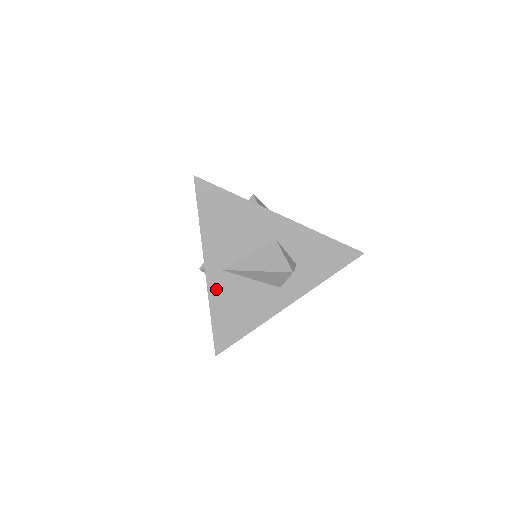
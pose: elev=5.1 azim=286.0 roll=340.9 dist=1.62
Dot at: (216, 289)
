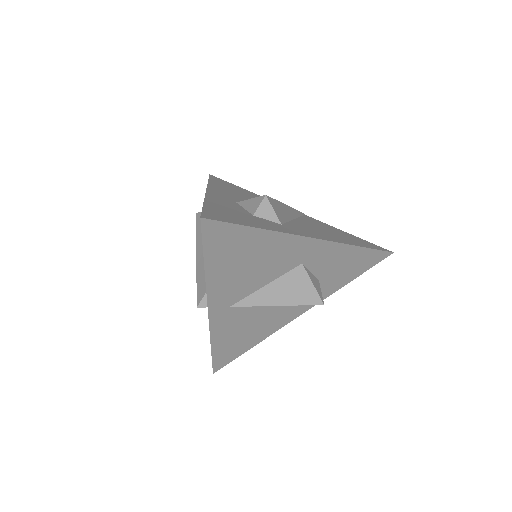
Dot at: (220, 325)
